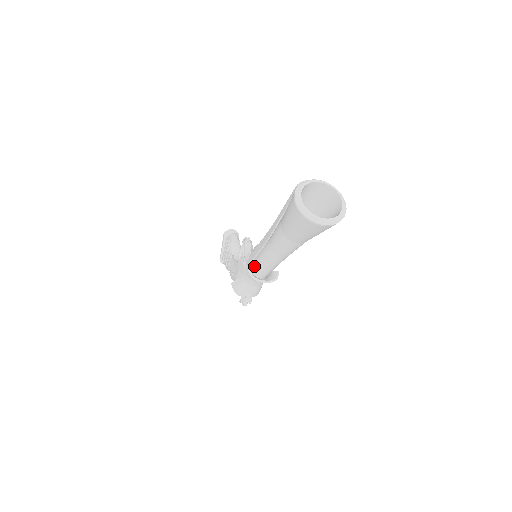
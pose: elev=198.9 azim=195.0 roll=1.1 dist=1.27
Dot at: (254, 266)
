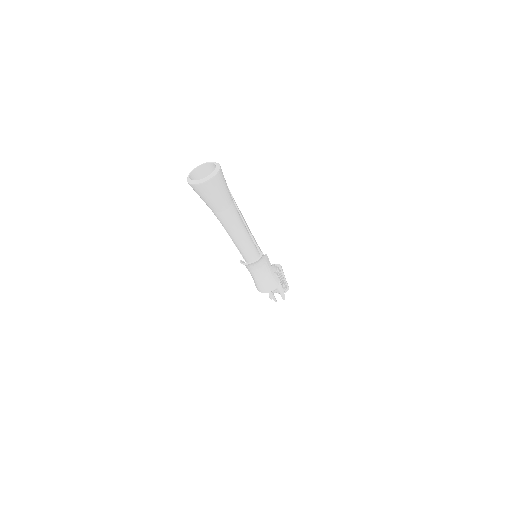
Dot at: (243, 257)
